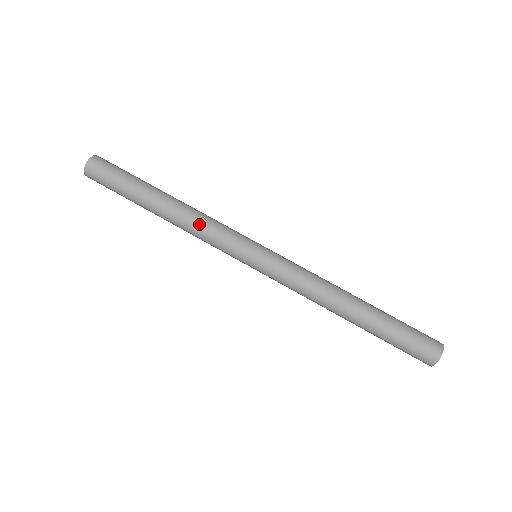
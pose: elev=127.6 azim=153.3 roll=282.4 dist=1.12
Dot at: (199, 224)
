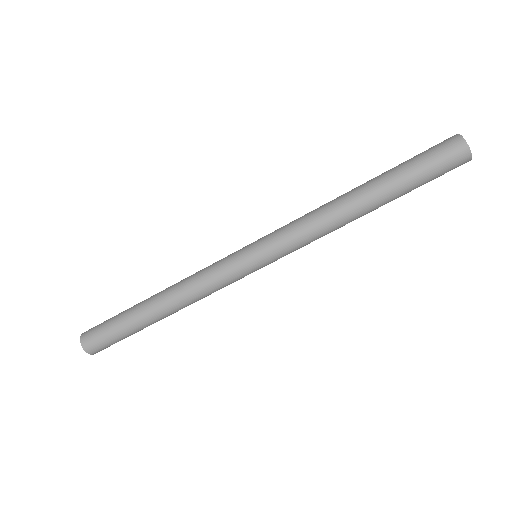
Dot at: (198, 295)
